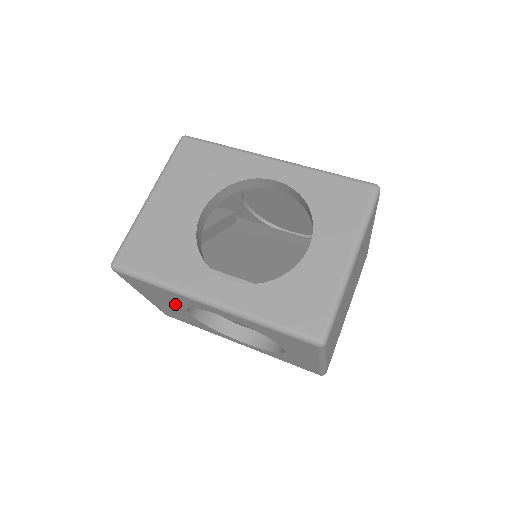
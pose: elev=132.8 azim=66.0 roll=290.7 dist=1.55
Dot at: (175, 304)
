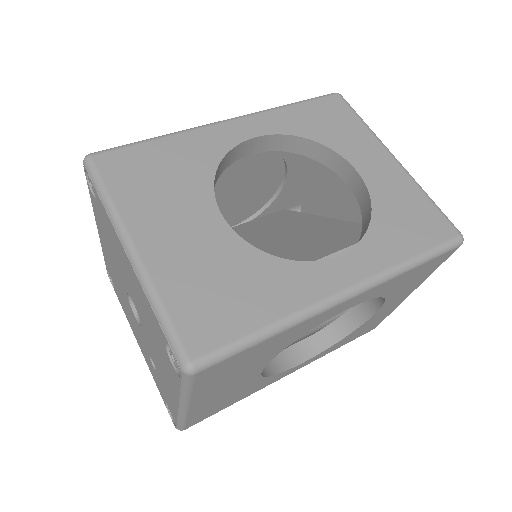
Dot at: (257, 365)
